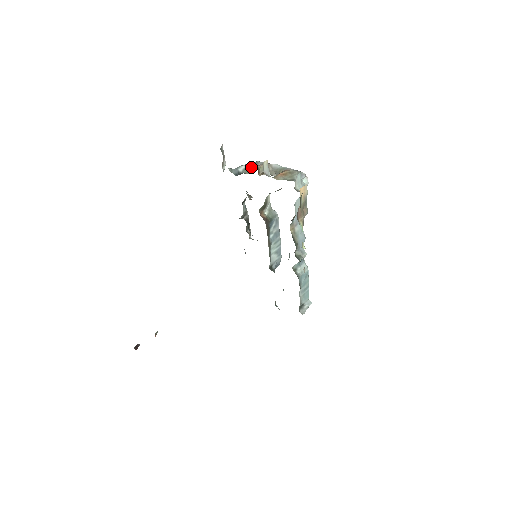
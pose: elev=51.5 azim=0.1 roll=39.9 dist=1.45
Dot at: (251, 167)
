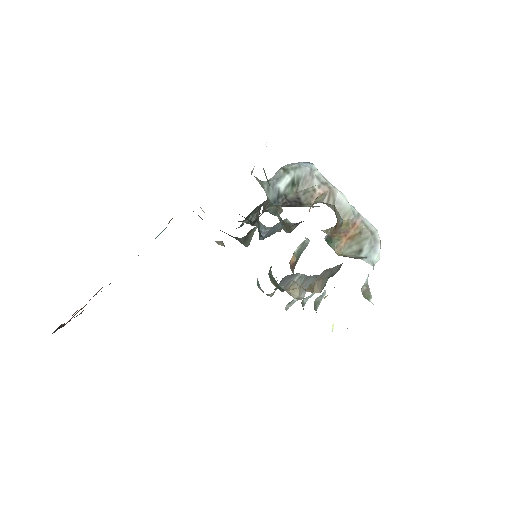
Dot at: (300, 180)
